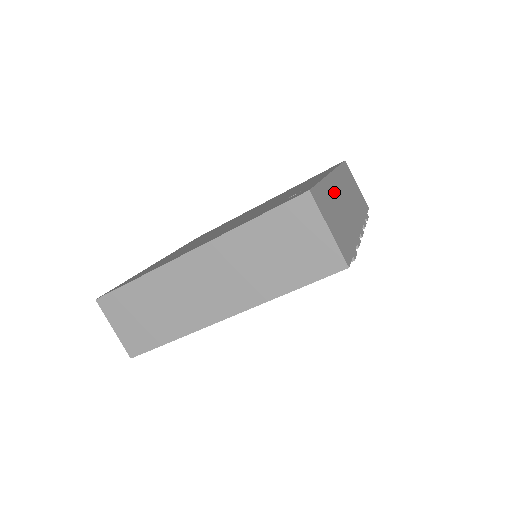
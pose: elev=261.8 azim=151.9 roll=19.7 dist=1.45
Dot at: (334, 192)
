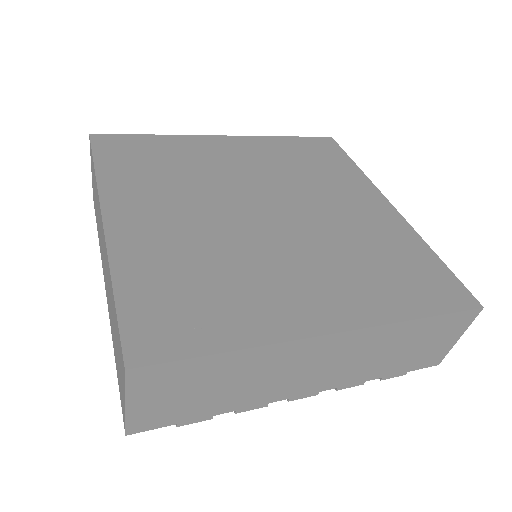
Dot at: (273, 360)
